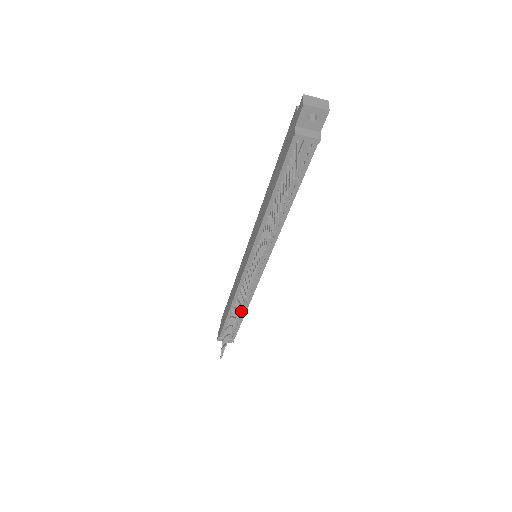
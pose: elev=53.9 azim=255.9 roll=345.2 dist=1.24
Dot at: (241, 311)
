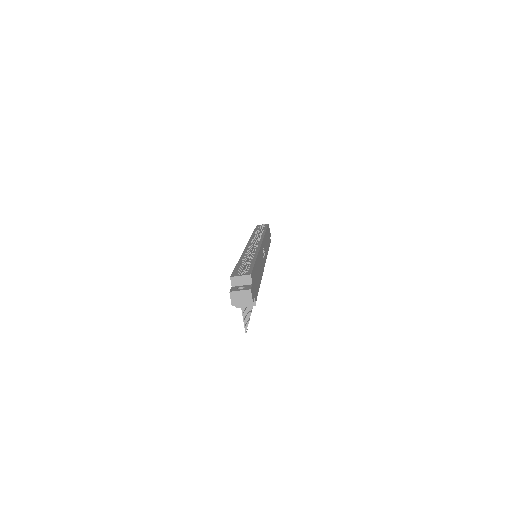
Dot at: occluded
